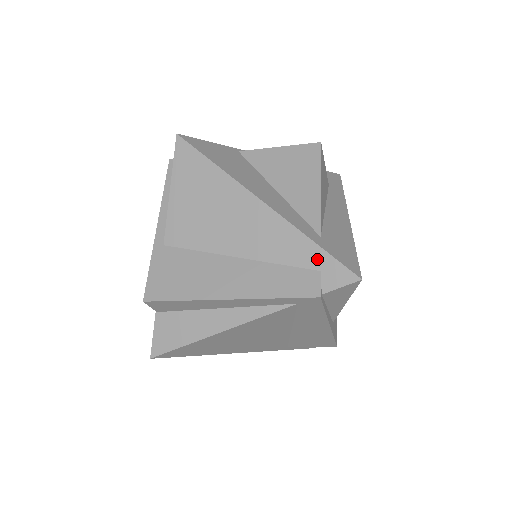
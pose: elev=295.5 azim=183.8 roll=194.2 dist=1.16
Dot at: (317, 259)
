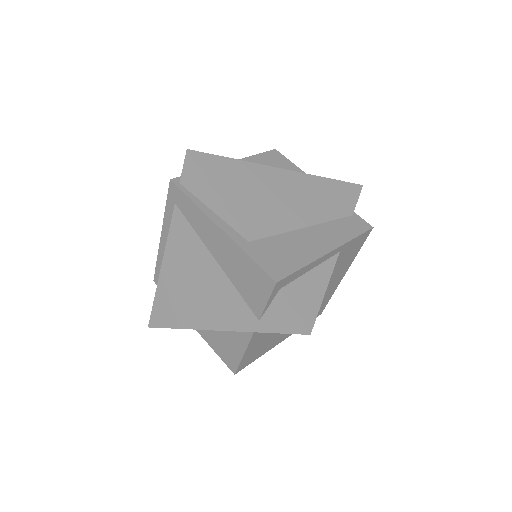
Dot at: occluded
